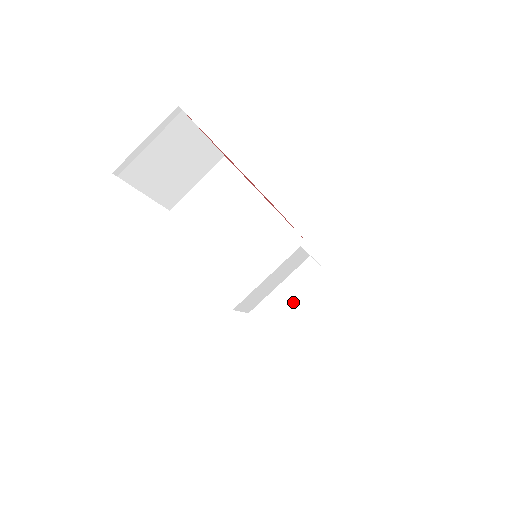
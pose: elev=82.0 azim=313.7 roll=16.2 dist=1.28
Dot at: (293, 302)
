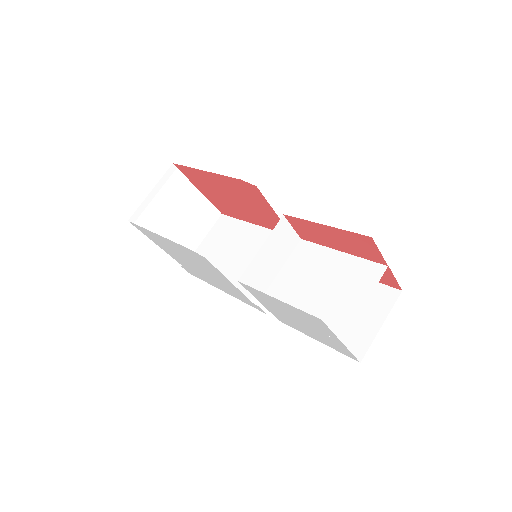
Dot at: (295, 276)
